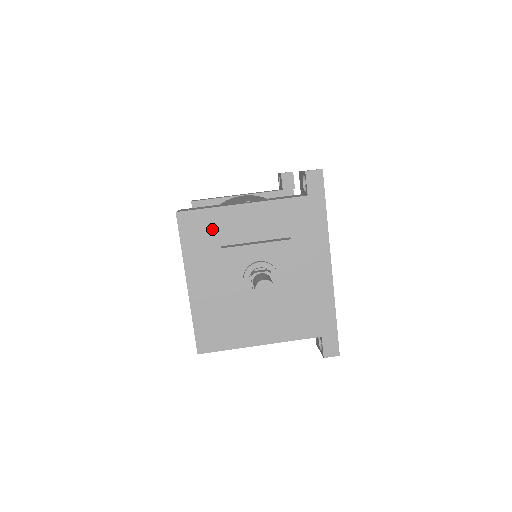
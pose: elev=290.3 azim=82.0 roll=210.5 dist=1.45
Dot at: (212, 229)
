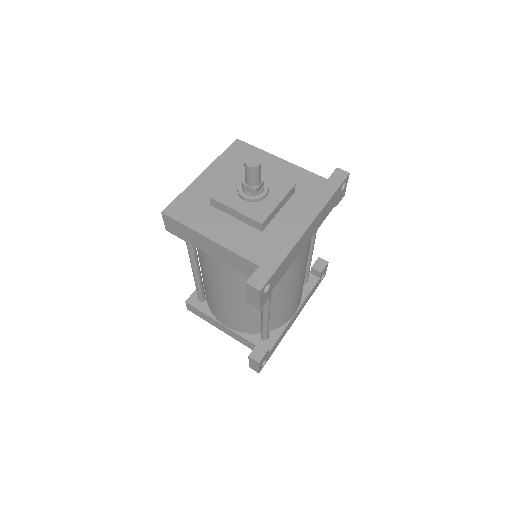
Dot at: occluded
